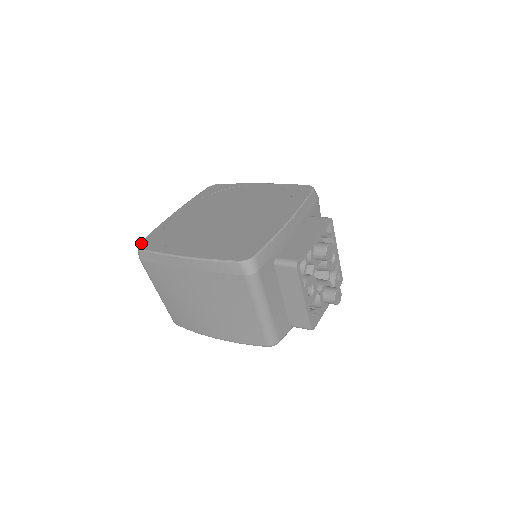
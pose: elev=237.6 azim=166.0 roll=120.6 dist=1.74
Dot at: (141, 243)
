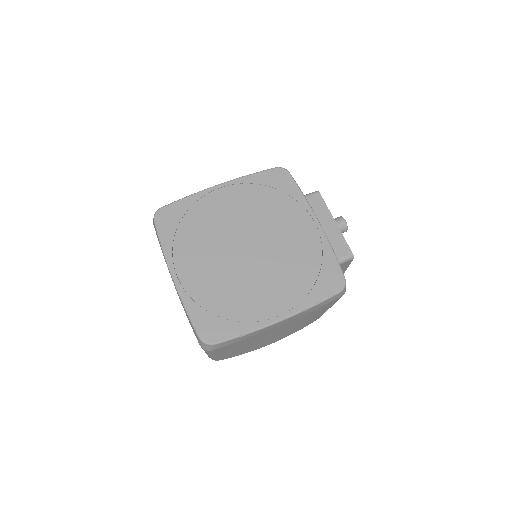
Dot at: (204, 337)
